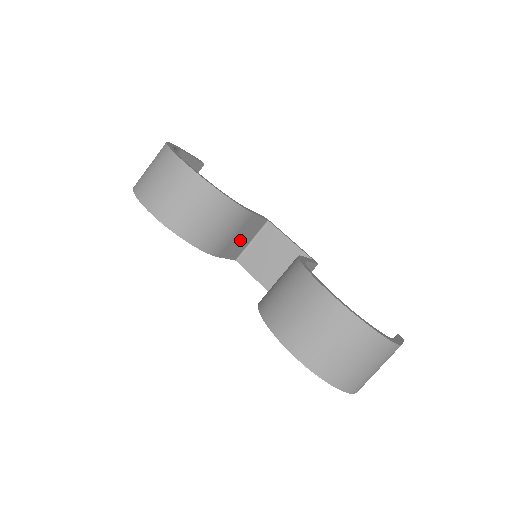
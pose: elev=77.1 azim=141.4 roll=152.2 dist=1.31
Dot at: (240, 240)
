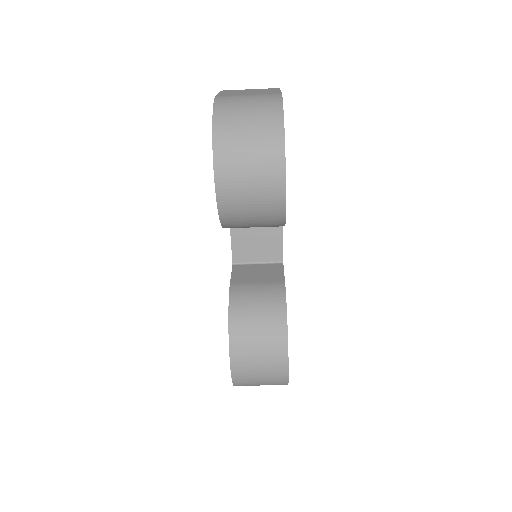
Dot at: occluded
